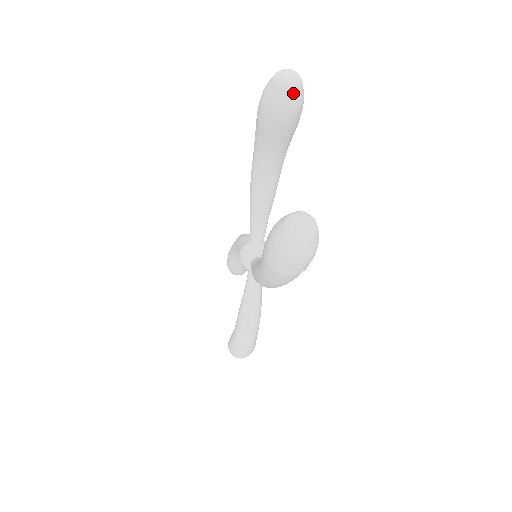
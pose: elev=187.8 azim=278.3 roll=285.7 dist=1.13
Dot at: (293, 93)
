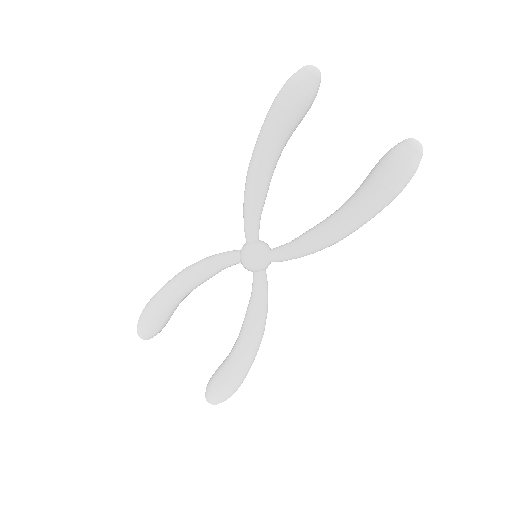
Dot at: (320, 81)
